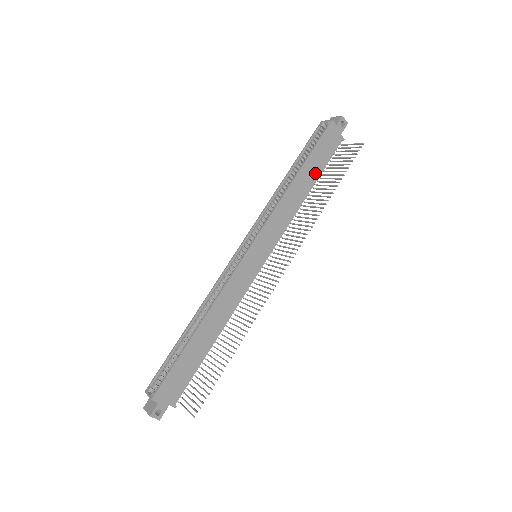
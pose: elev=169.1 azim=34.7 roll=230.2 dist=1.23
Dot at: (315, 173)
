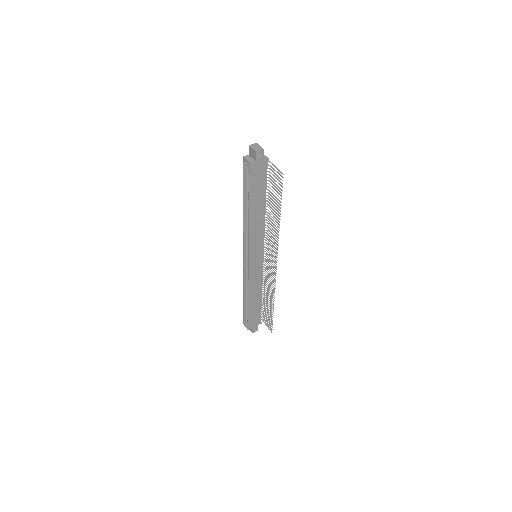
Dot at: (261, 197)
